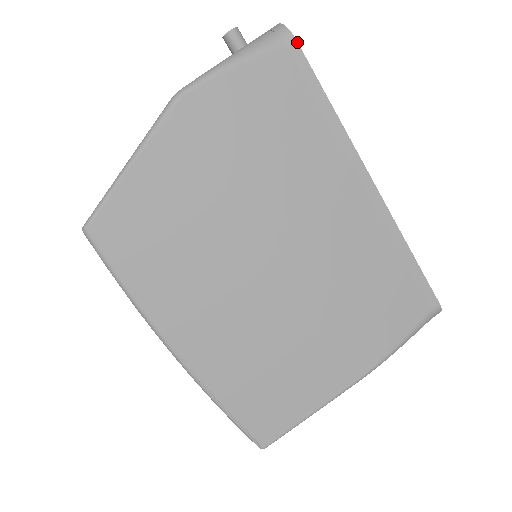
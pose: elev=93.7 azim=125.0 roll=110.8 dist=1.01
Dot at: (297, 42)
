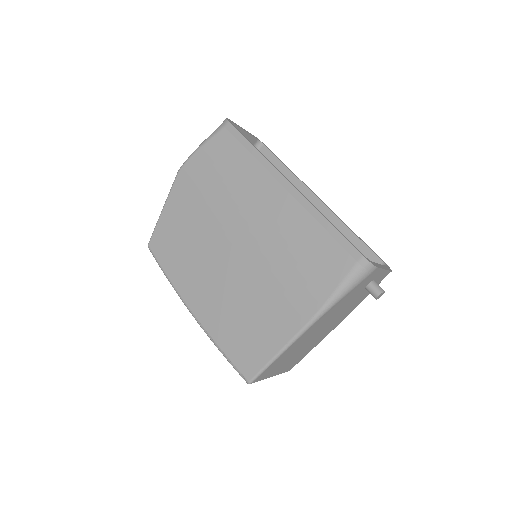
Dot at: (230, 122)
